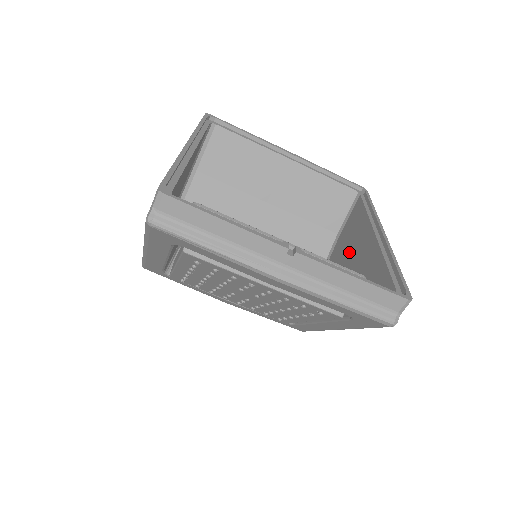
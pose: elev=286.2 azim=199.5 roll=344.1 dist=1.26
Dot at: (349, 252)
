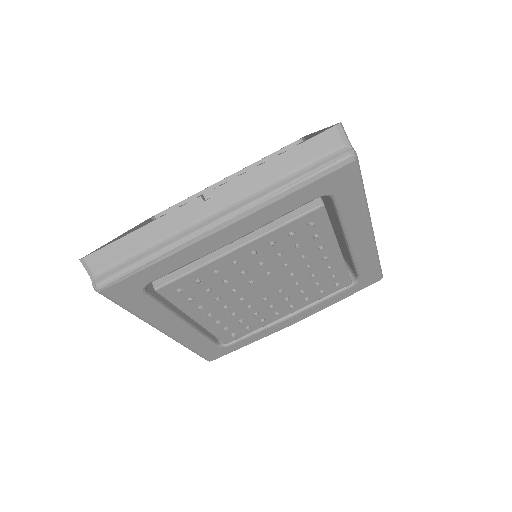
Dot at: occluded
